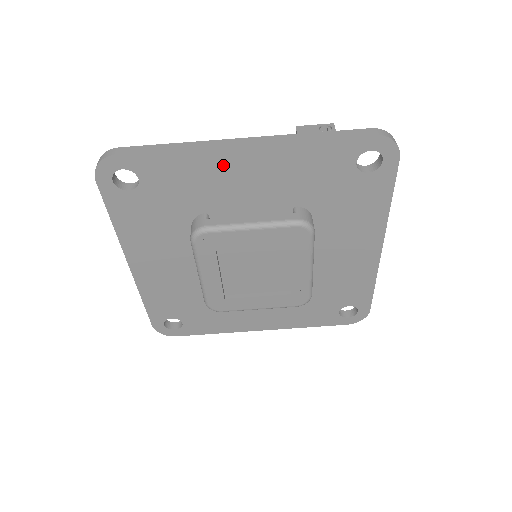
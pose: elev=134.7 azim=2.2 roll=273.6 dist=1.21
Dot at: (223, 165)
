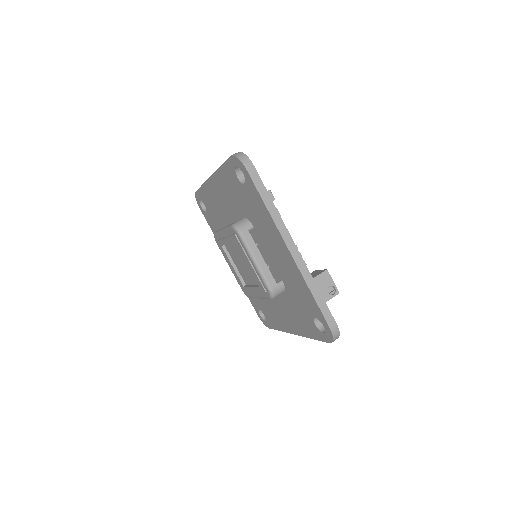
Dot at: (276, 237)
